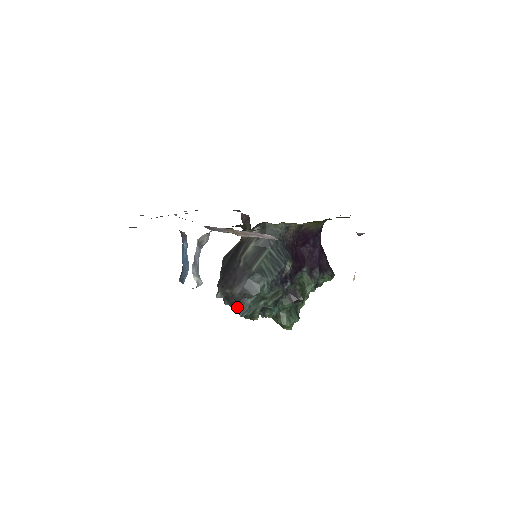
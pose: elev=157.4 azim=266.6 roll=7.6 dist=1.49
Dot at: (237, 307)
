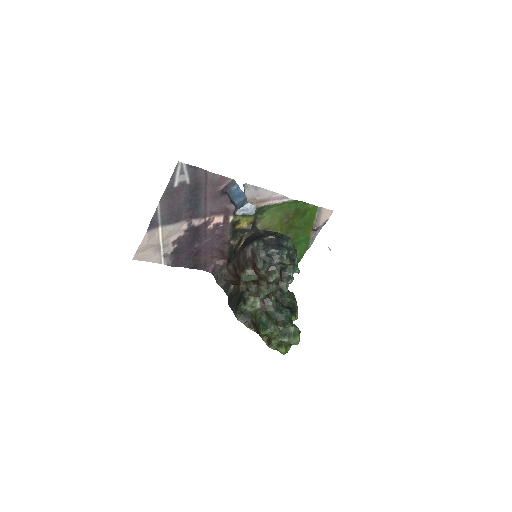
Dot at: (279, 246)
